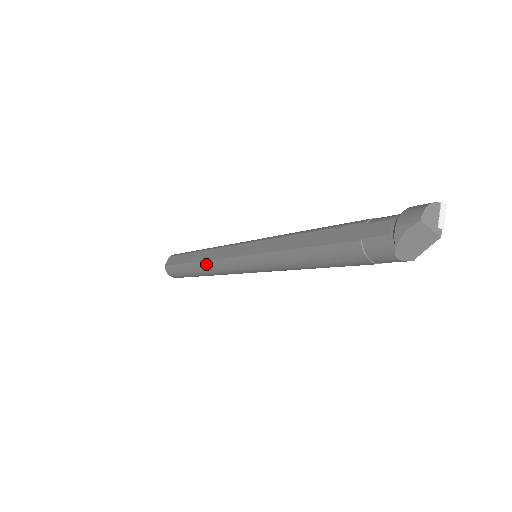
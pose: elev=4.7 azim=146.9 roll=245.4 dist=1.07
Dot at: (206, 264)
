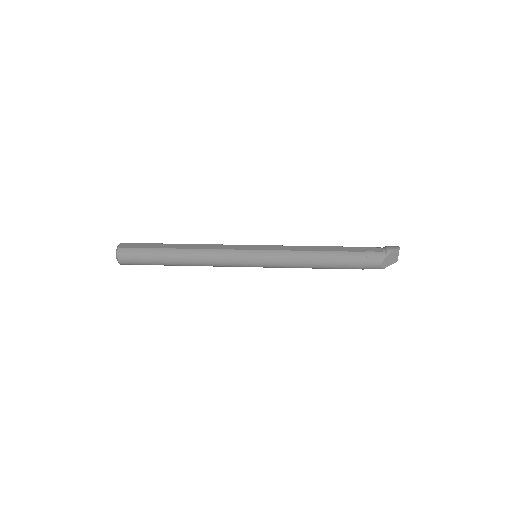
Dot at: (201, 251)
